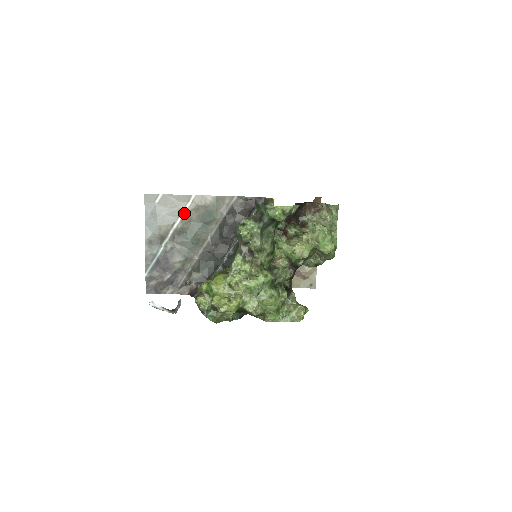
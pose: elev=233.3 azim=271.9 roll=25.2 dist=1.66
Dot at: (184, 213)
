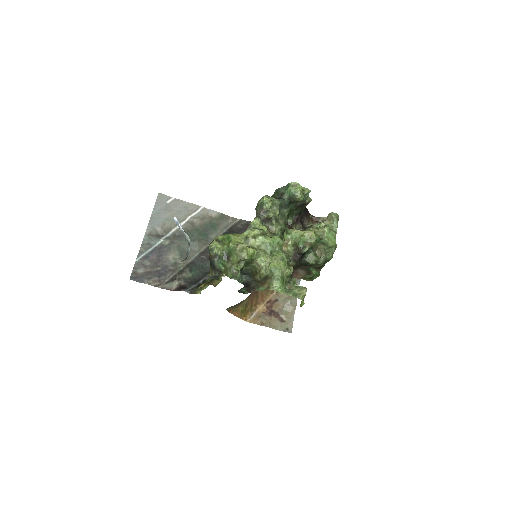
Dot at: (190, 218)
